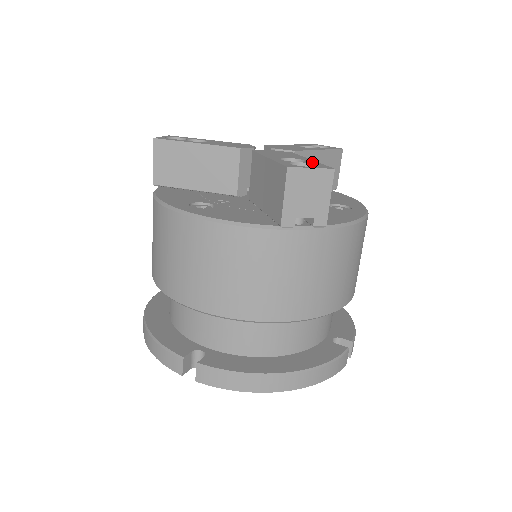
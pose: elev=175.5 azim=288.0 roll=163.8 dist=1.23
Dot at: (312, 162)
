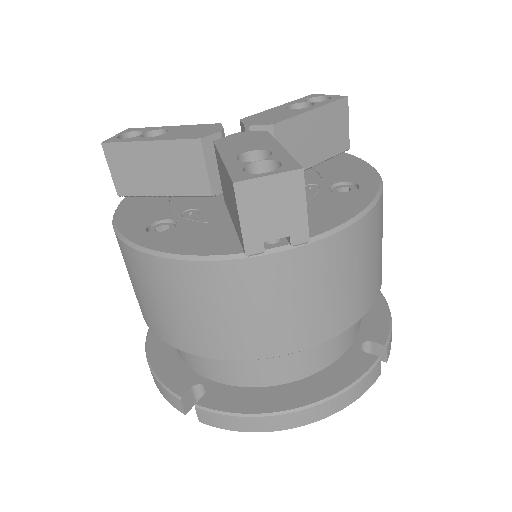
Dot at: (279, 155)
